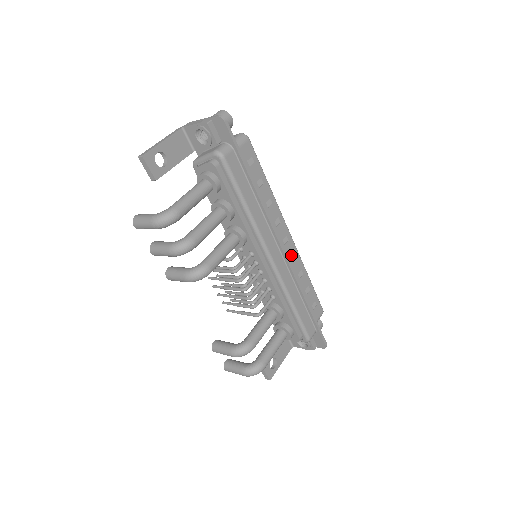
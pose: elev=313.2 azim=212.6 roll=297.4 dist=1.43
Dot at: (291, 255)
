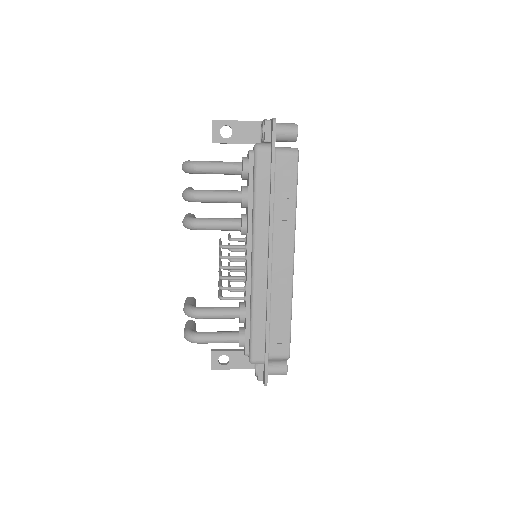
Dot at: (282, 277)
